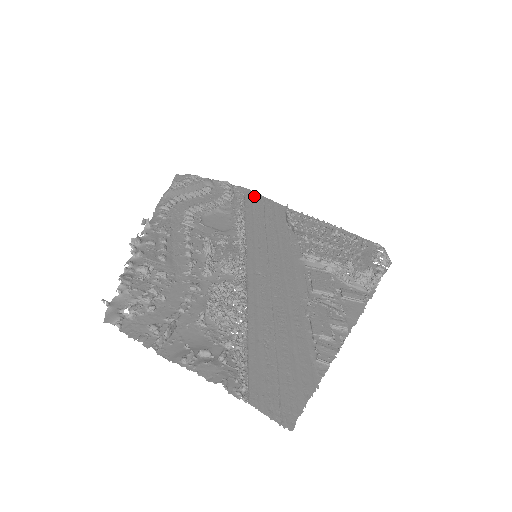
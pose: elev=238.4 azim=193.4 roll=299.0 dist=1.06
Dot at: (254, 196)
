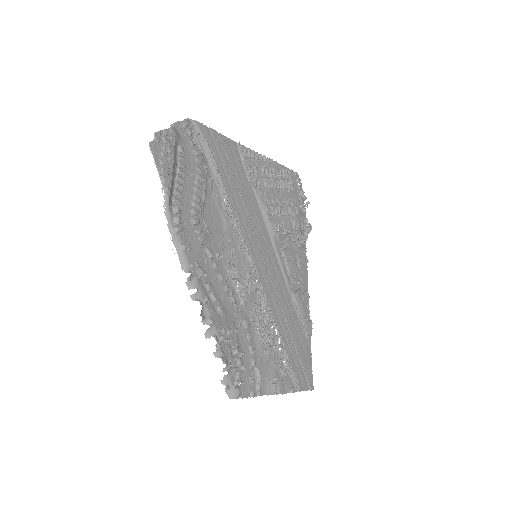
Dot at: (214, 140)
